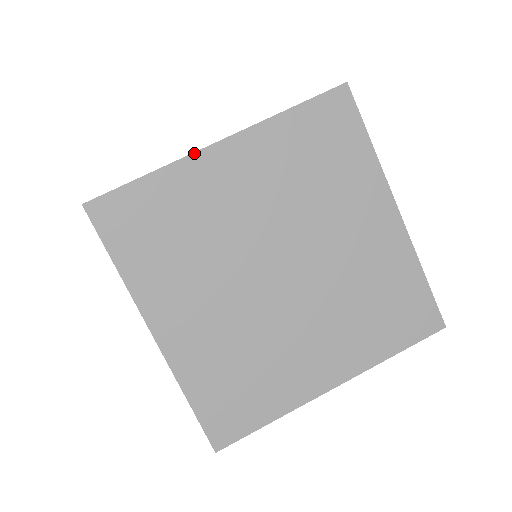
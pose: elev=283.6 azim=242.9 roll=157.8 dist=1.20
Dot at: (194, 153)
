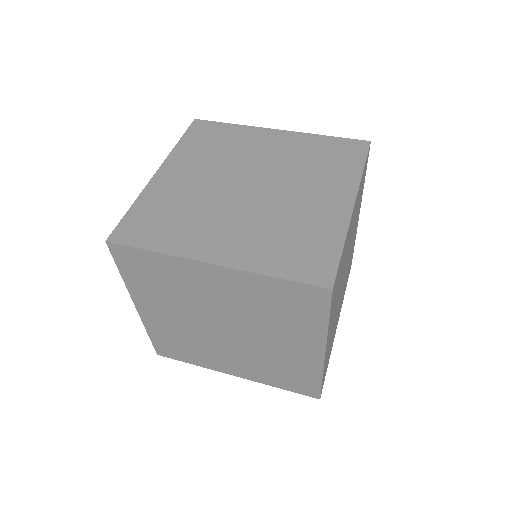
Dot at: (148, 184)
